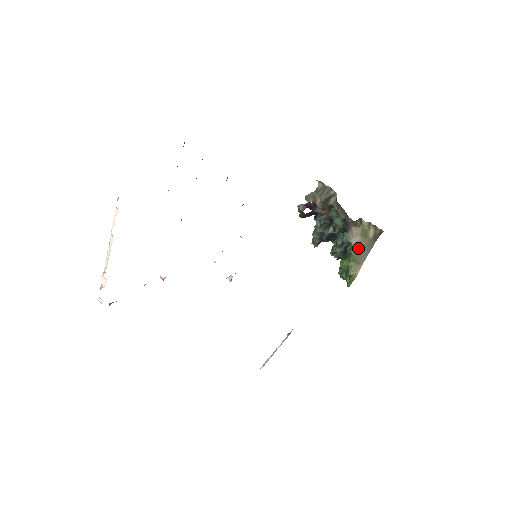
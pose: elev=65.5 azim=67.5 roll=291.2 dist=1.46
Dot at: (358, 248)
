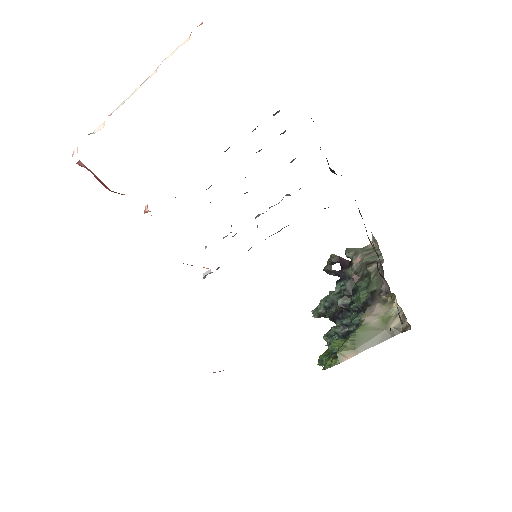
Dot at: (368, 330)
